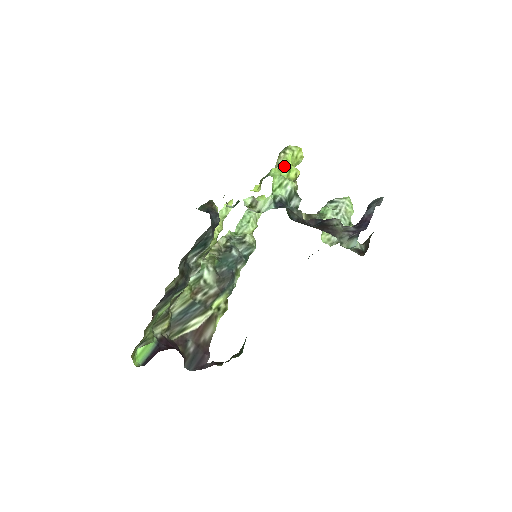
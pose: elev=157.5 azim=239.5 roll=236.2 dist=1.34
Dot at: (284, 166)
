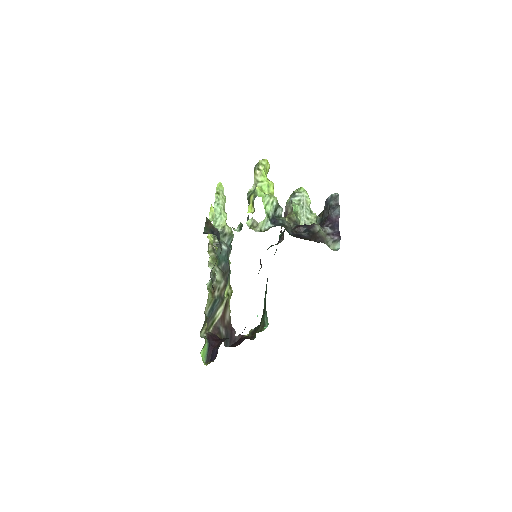
Dot at: (263, 183)
